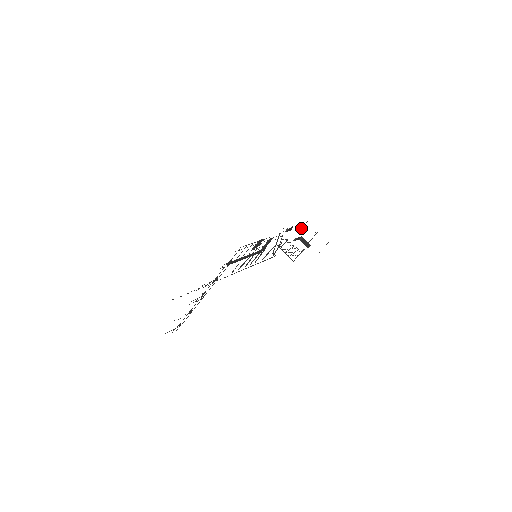
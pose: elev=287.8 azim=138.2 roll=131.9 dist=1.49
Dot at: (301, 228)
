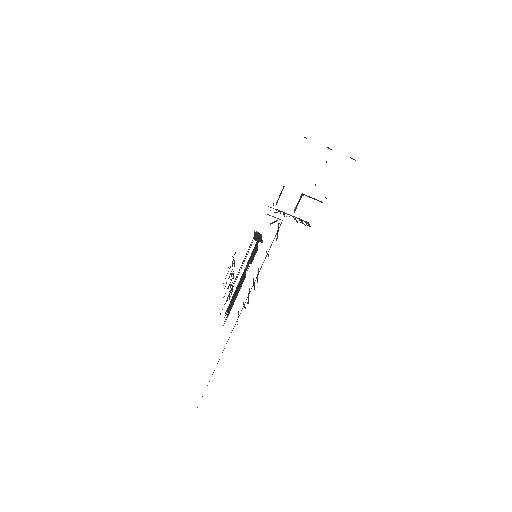
Dot at: occluded
